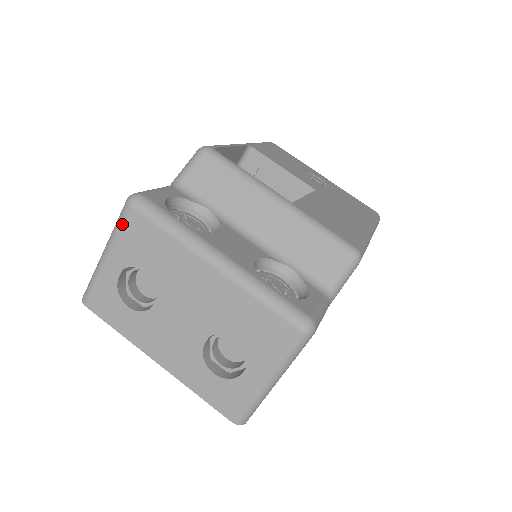
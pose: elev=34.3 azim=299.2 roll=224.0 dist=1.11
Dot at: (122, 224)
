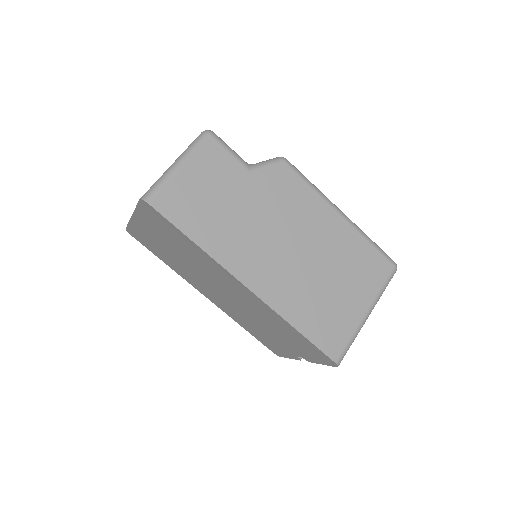
Dot at: occluded
